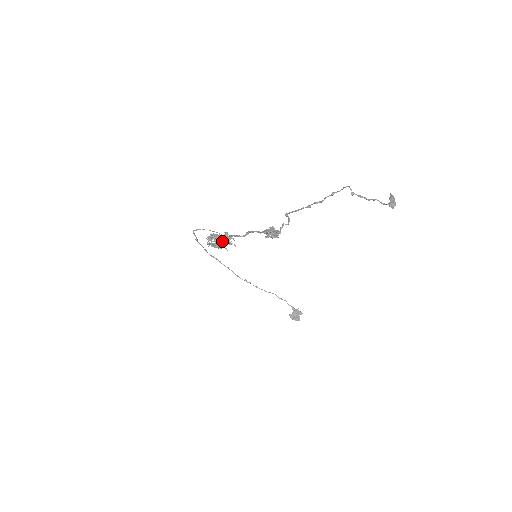
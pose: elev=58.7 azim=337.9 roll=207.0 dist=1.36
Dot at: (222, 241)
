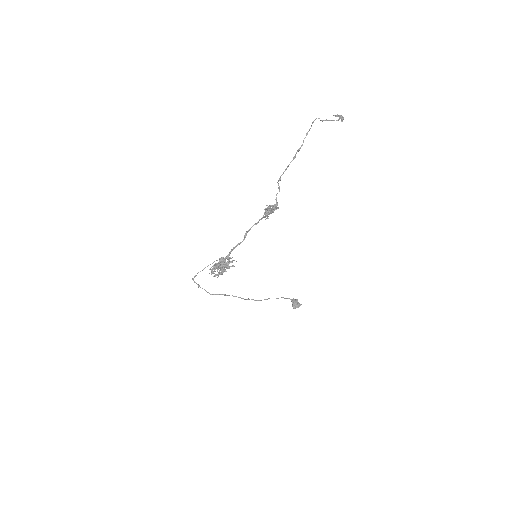
Dot at: (225, 264)
